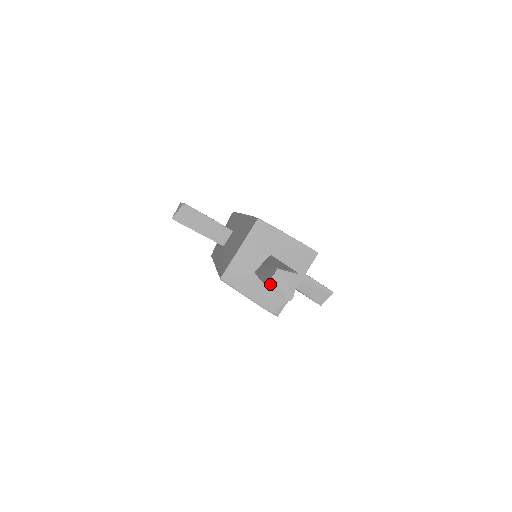
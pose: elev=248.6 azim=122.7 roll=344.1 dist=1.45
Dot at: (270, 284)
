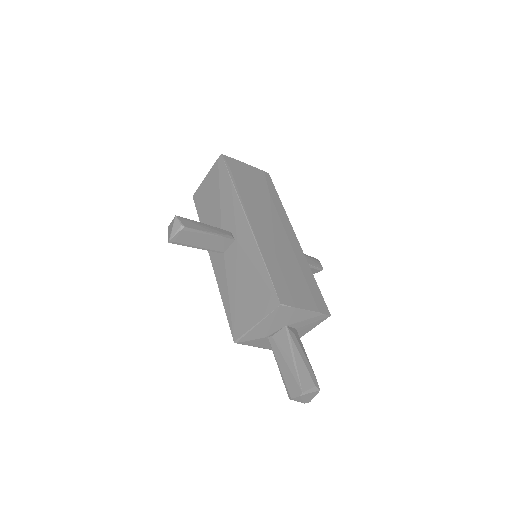
Dot at: (293, 399)
